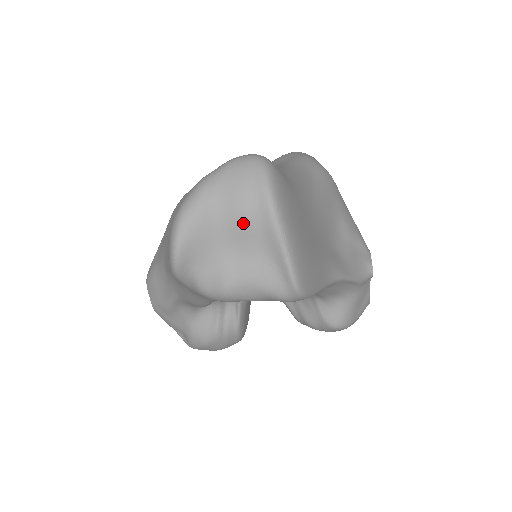
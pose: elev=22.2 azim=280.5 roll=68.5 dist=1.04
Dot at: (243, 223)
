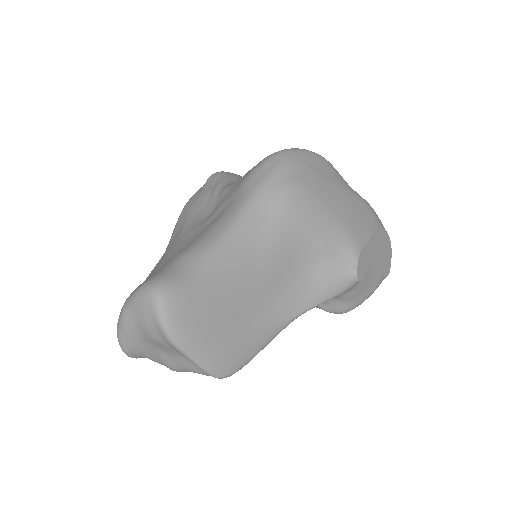
Dot at: (158, 343)
